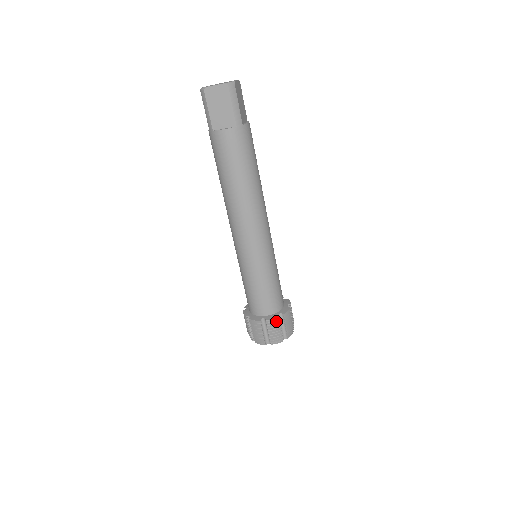
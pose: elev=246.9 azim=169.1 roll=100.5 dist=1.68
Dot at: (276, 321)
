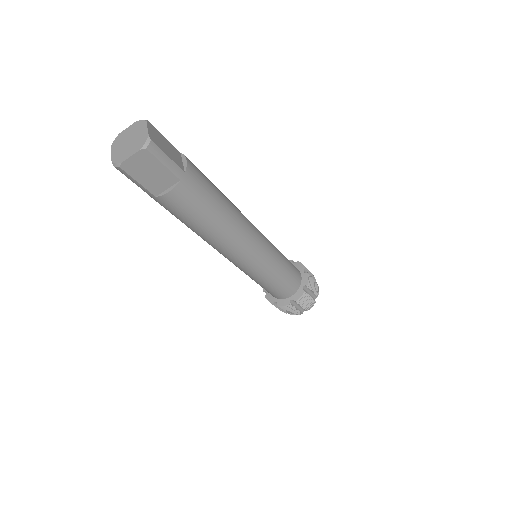
Dot at: (304, 295)
